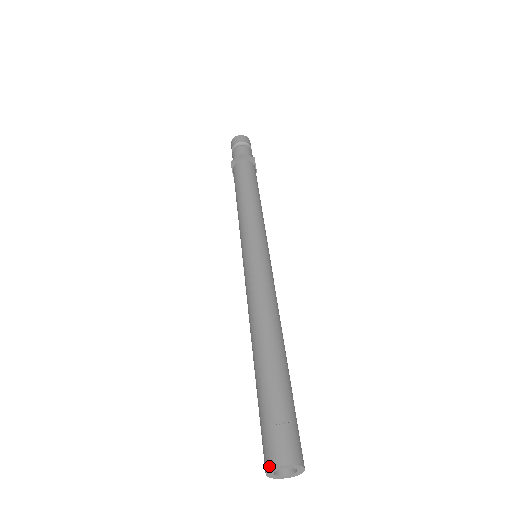
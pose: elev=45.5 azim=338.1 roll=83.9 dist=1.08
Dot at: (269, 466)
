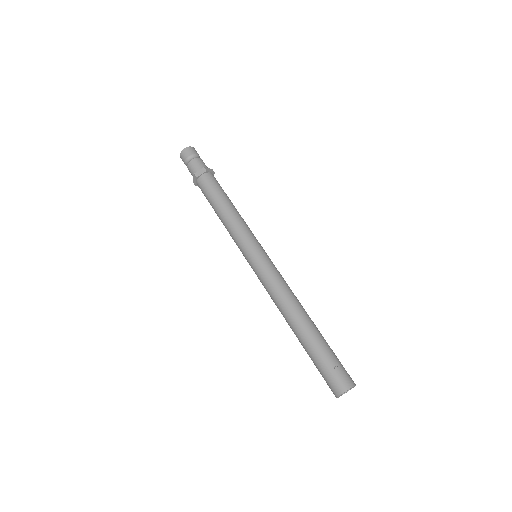
Dot at: (342, 391)
